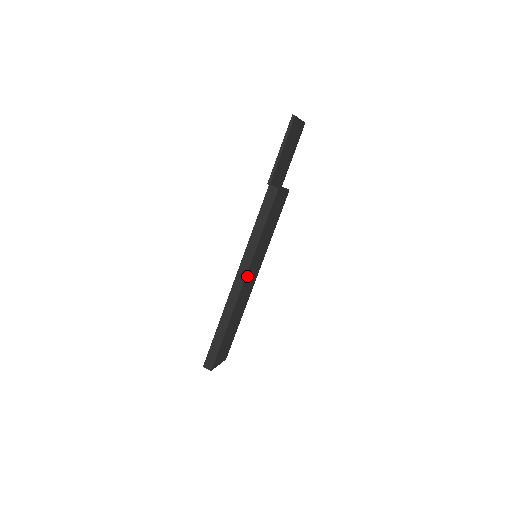
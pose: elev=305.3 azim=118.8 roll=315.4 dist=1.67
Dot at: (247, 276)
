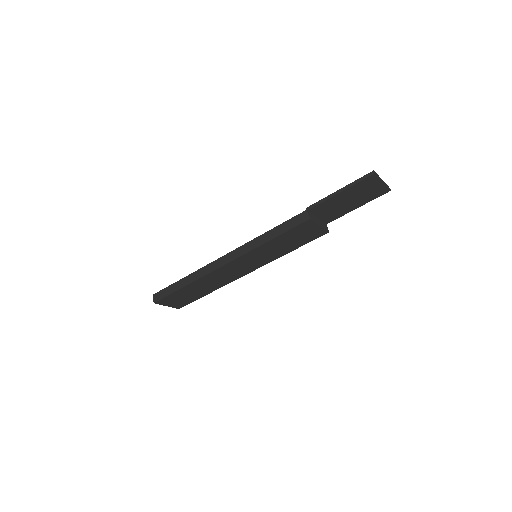
Dot at: (233, 263)
